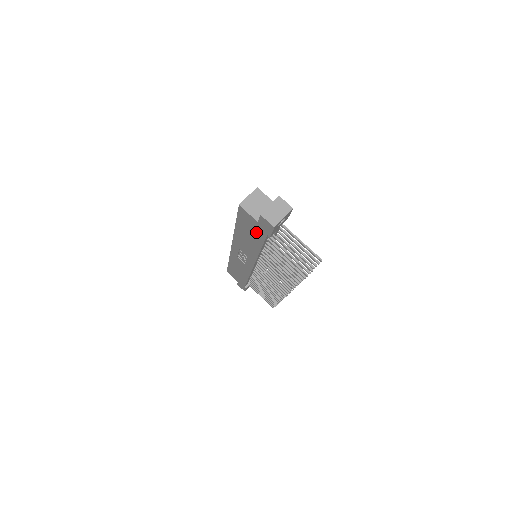
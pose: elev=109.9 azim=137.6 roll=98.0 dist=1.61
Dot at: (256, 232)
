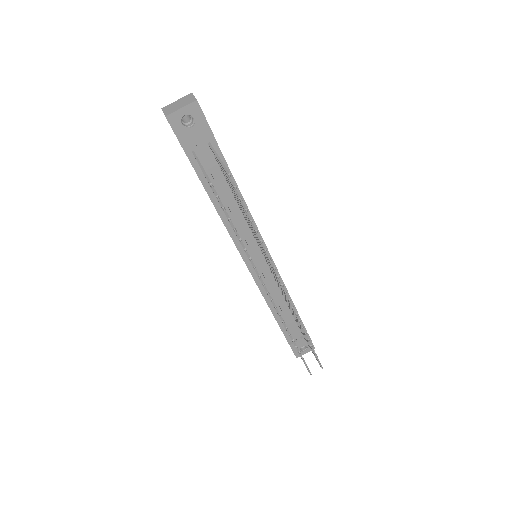
Dot at: occluded
